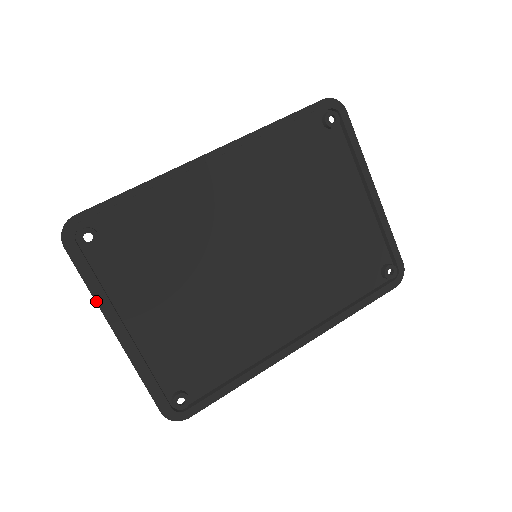
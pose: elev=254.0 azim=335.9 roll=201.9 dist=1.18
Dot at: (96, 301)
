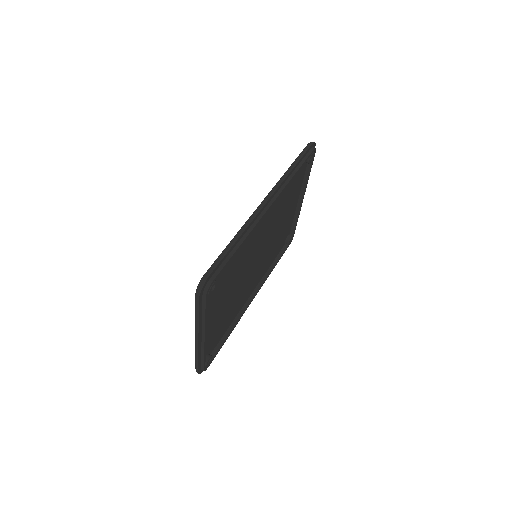
Dot at: (199, 326)
